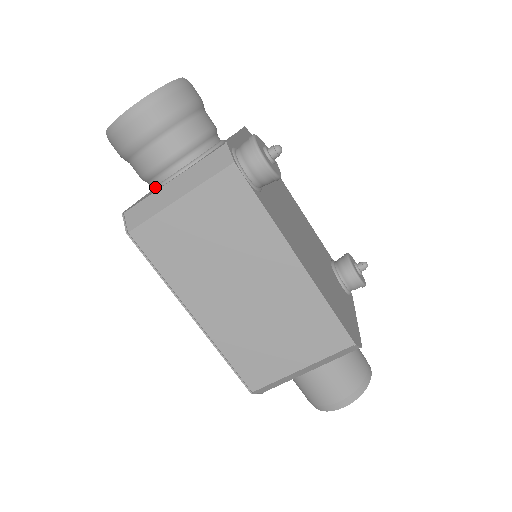
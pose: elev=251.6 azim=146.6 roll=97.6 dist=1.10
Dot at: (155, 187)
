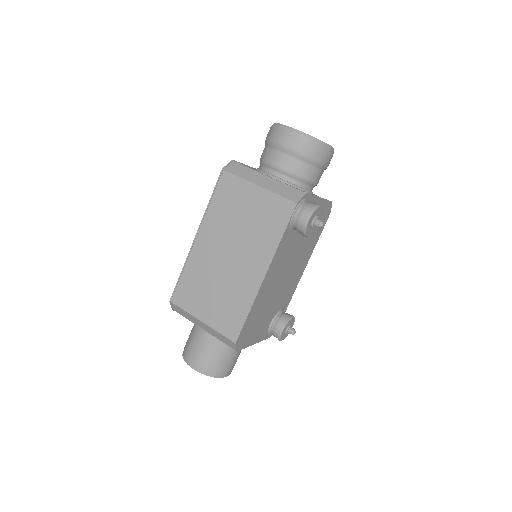
Dot at: (259, 169)
